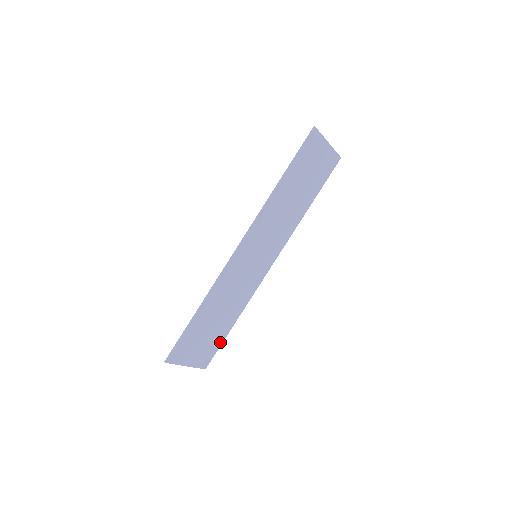
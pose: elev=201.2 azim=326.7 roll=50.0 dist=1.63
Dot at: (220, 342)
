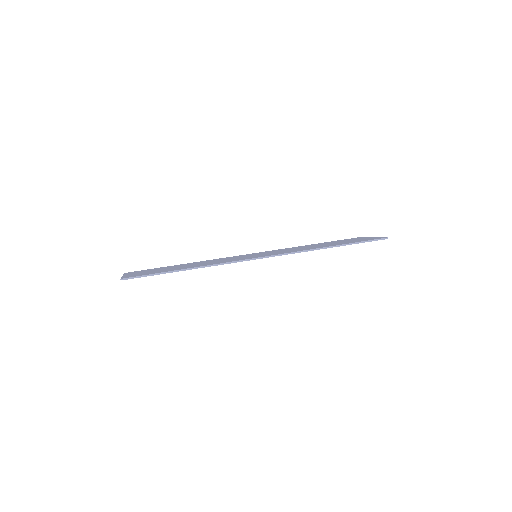
Dot at: occluded
